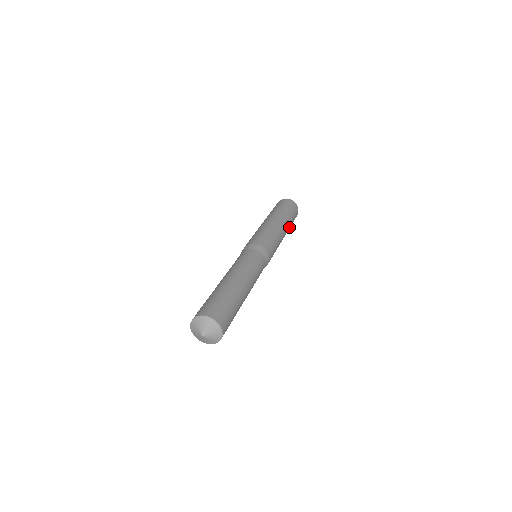
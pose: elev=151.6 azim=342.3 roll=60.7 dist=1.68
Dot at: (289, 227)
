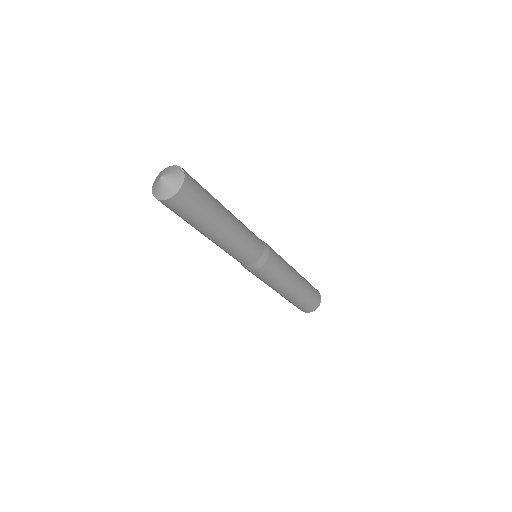
Dot at: (305, 284)
